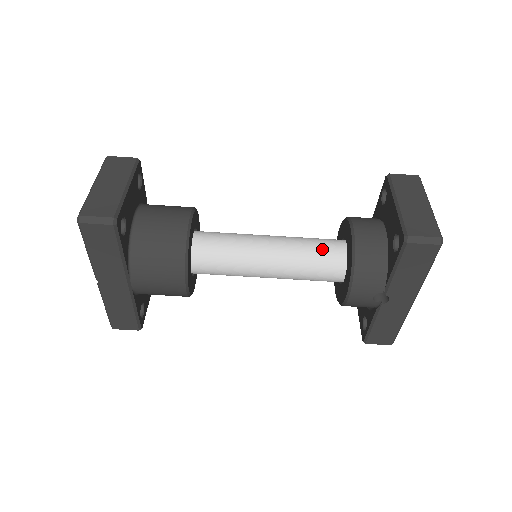
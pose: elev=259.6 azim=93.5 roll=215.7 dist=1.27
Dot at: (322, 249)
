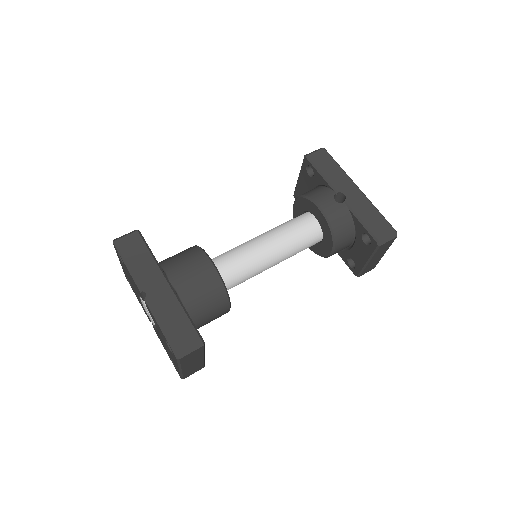
Dot at: occluded
